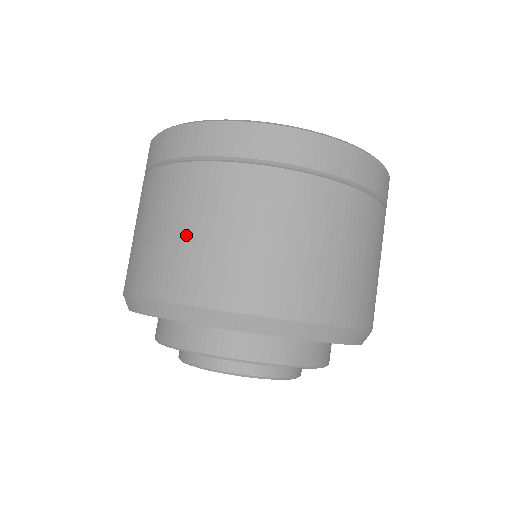
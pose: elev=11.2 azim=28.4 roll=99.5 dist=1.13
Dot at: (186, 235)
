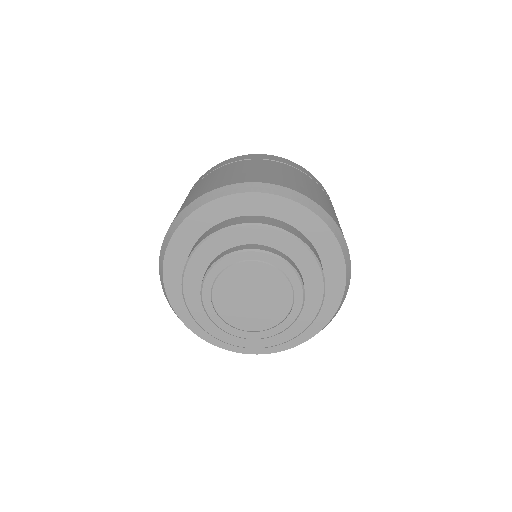
Dot at: (205, 184)
